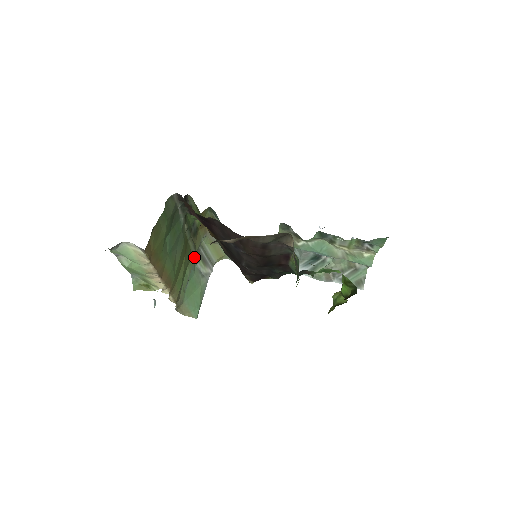
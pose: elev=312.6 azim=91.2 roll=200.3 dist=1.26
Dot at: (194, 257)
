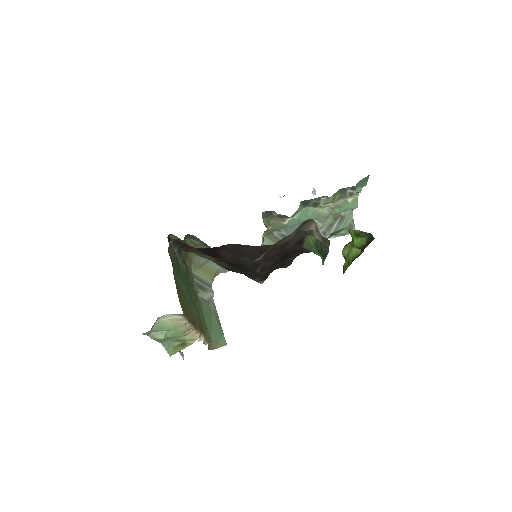
Dot at: (195, 290)
